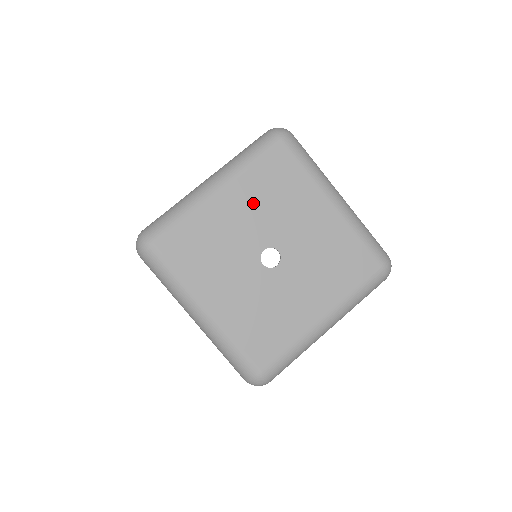
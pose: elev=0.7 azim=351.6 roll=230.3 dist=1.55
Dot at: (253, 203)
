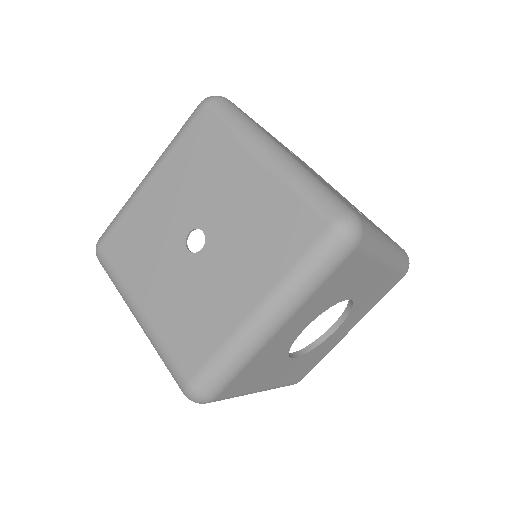
Dot at: (178, 184)
